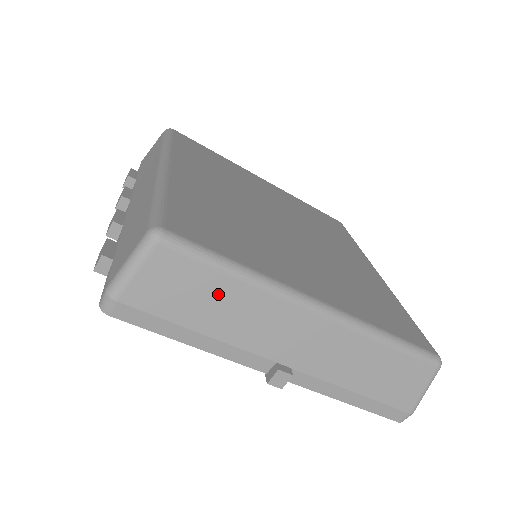
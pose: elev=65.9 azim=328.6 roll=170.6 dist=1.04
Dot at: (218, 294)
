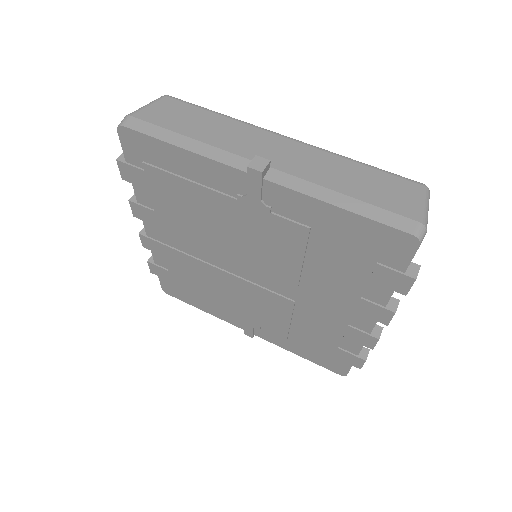
Dot at: (205, 120)
